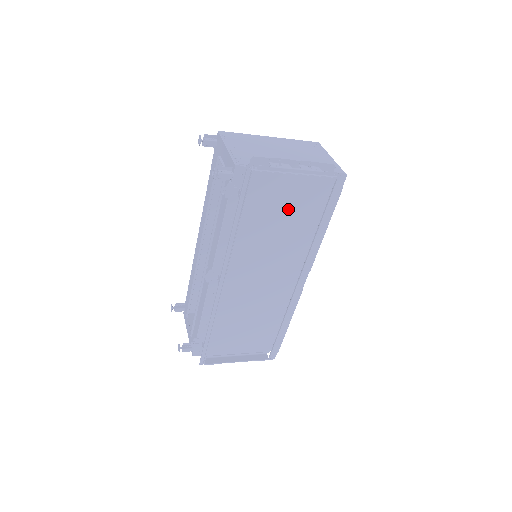
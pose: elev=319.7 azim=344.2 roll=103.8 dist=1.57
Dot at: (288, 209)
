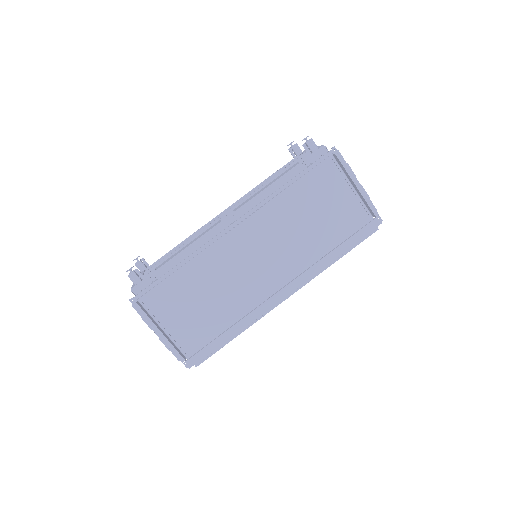
Dot at: (326, 215)
